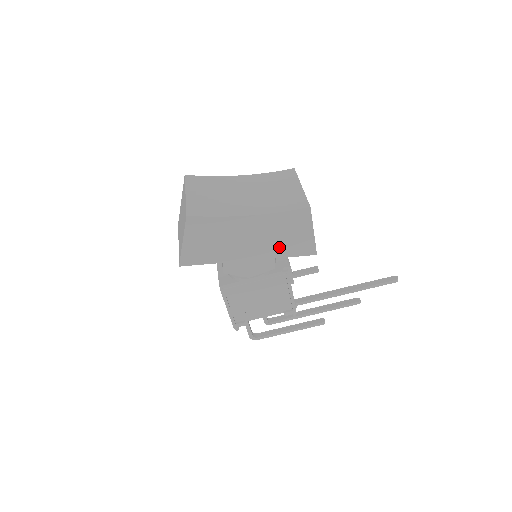
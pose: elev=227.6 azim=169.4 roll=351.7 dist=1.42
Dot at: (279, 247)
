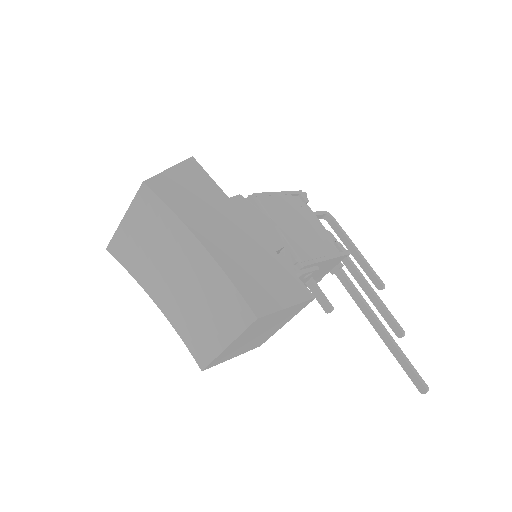
Dot at: occluded
